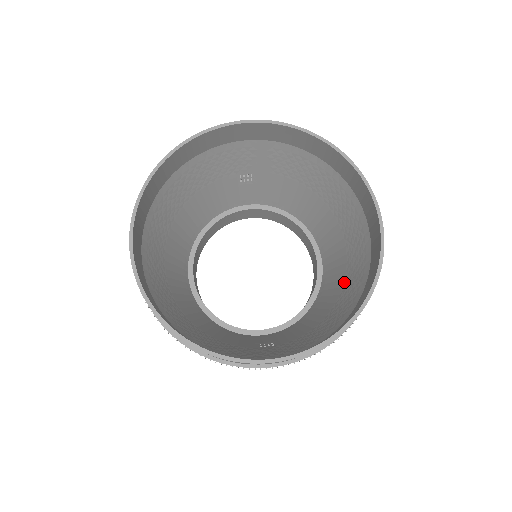
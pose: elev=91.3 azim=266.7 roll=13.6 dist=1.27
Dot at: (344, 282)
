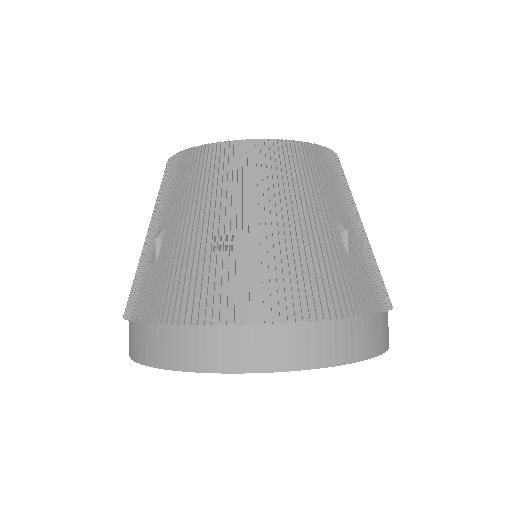
Dot at: occluded
